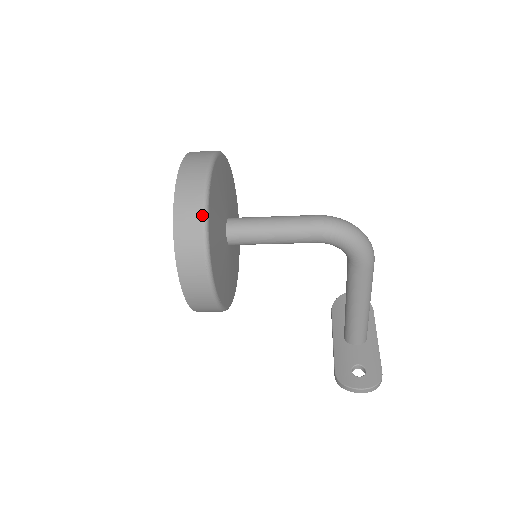
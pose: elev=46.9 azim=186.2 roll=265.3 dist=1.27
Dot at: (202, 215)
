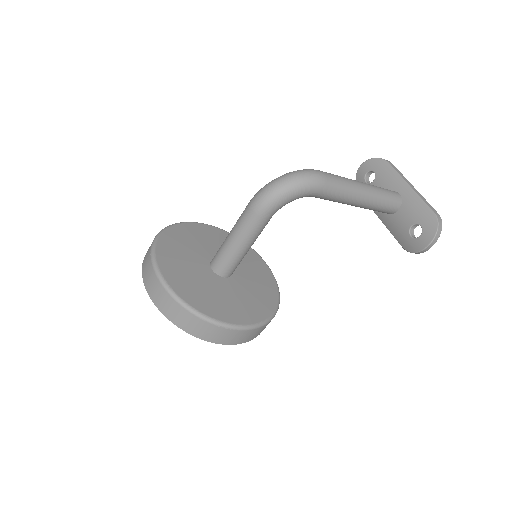
Dot at: (183, 308)
